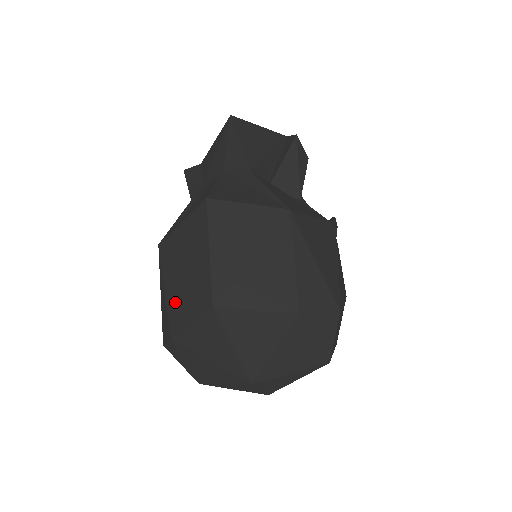
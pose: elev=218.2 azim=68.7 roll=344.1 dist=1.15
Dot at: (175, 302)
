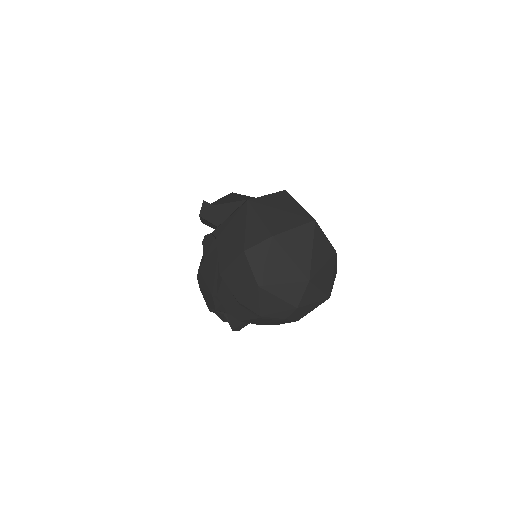
Dot at: (275, 221)
